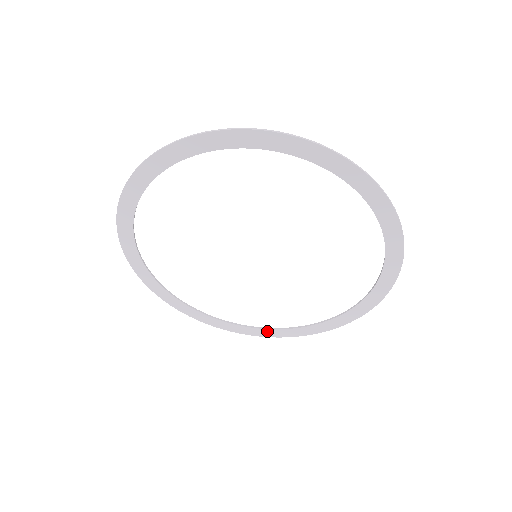
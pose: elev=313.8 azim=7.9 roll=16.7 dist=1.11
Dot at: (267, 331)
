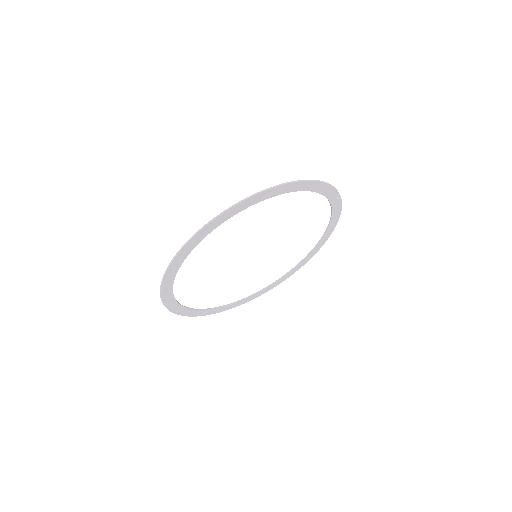
Dot at: (286, 276)
